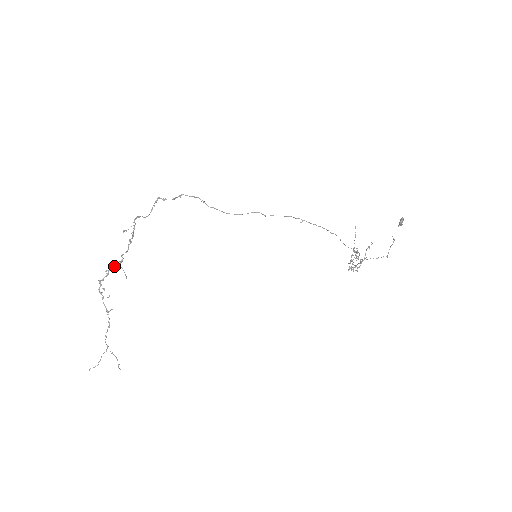
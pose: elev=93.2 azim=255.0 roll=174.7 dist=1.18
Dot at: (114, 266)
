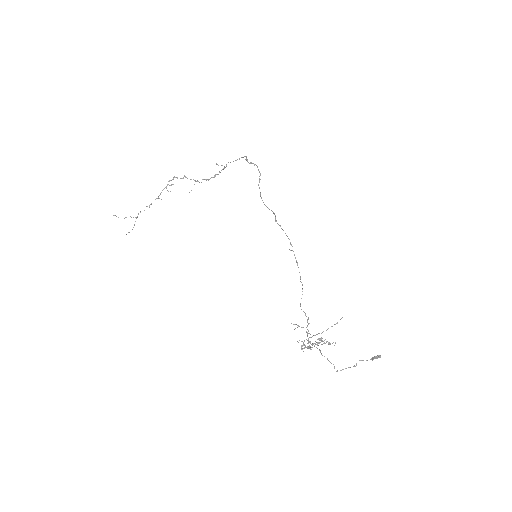
Dot at: occluded
